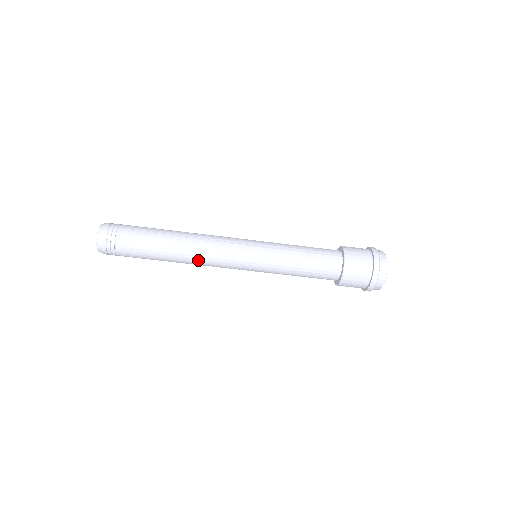
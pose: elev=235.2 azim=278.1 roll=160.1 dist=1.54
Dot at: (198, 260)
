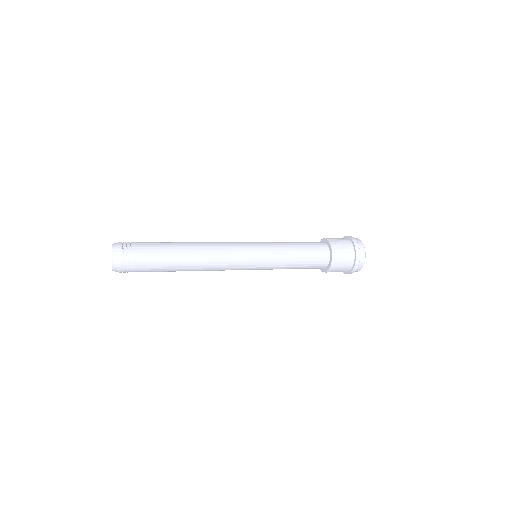
Dot at: occluded
